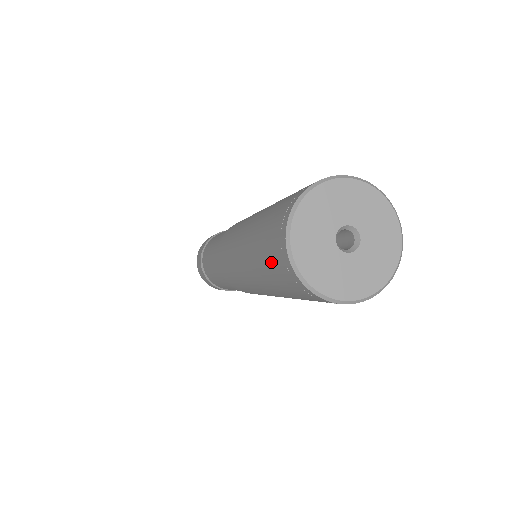
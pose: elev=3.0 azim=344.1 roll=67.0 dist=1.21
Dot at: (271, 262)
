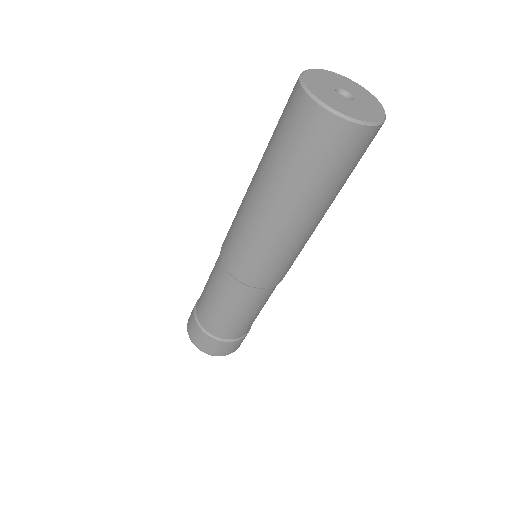
Dot at: (288, 129)
